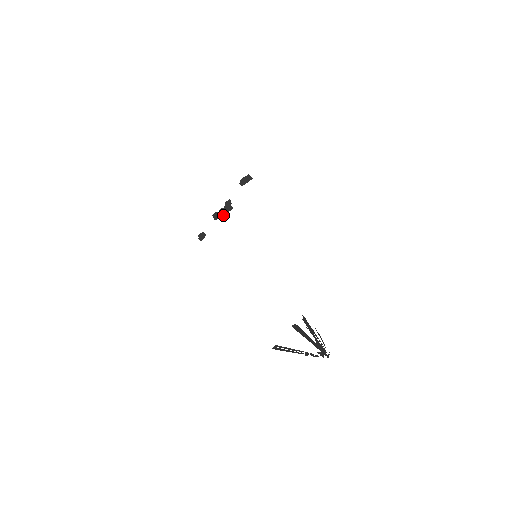
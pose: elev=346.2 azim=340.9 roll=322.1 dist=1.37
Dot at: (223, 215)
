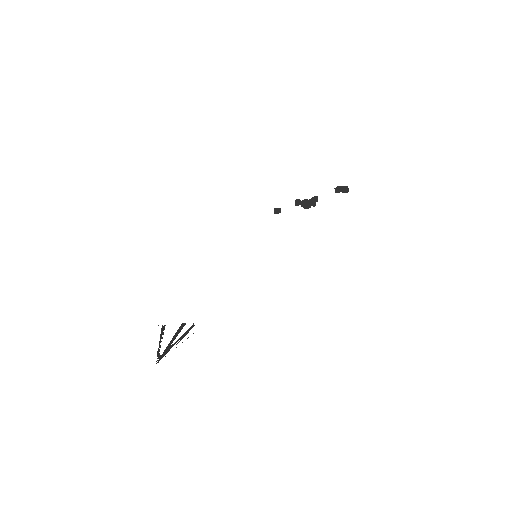
Dot at: (305, 206)
